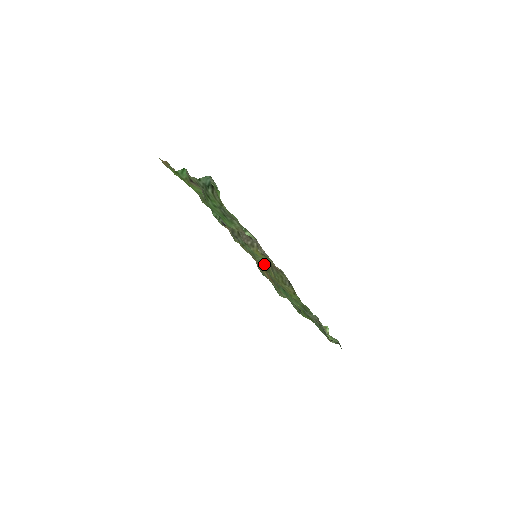
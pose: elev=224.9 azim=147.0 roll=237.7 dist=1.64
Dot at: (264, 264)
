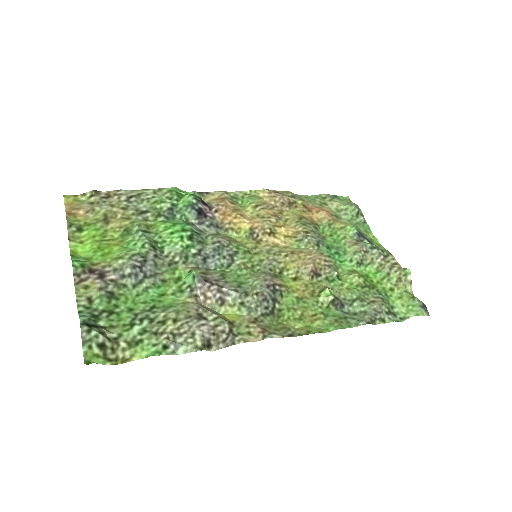
Dot at: (267, 272)
